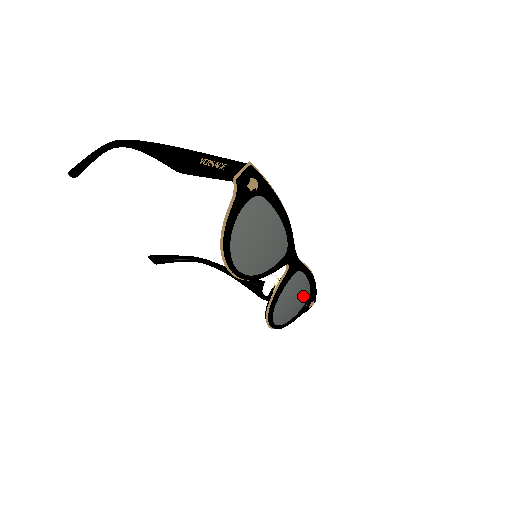
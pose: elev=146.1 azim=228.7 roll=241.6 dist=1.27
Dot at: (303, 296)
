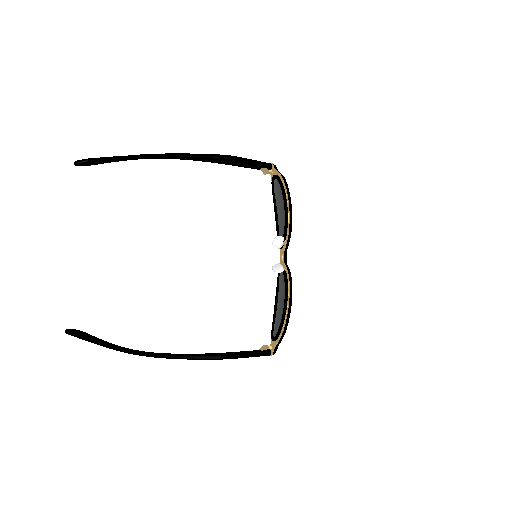
Dot at: occluded
